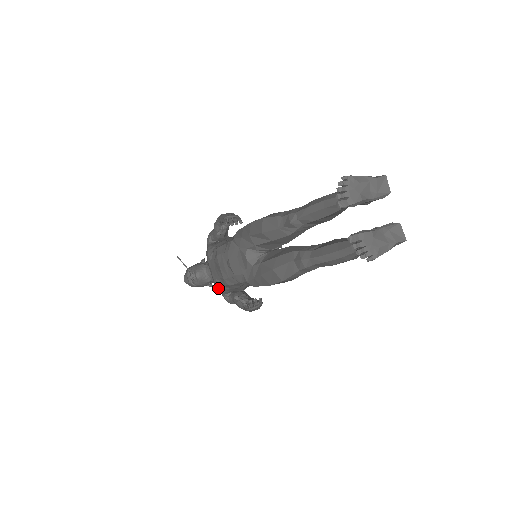
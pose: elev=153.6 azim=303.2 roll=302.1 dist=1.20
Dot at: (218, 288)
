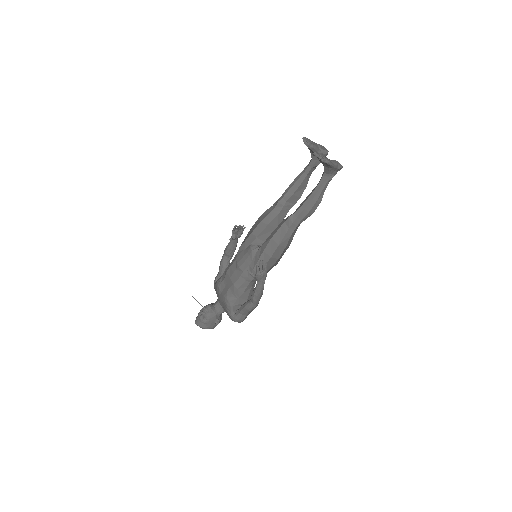
Dot at: (228, 303)
